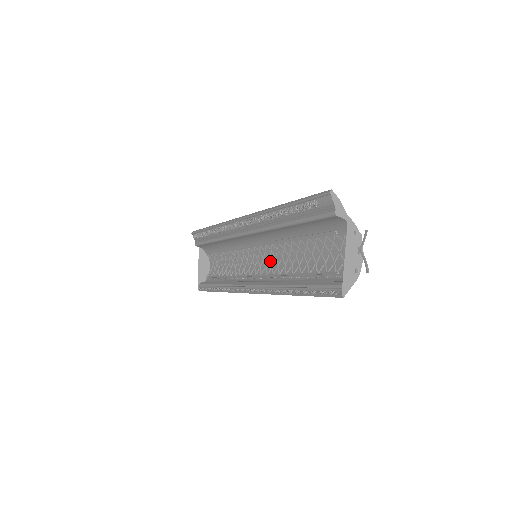
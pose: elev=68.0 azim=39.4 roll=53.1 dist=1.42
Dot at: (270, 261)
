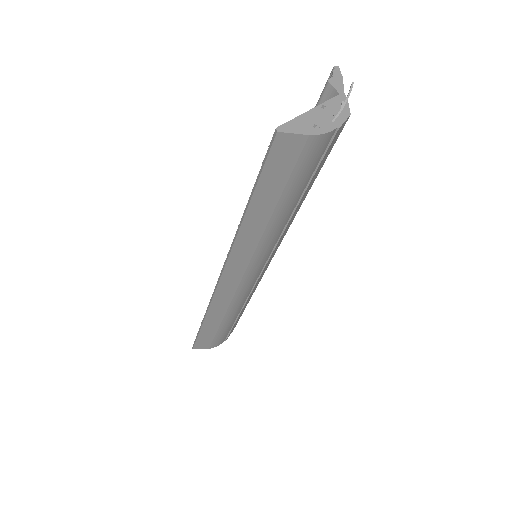
Dot at: occluded
